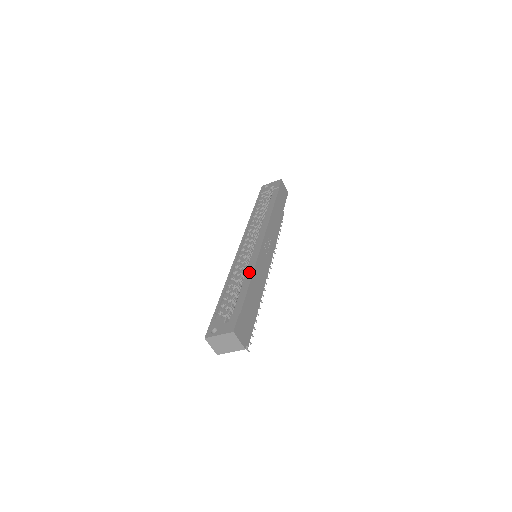
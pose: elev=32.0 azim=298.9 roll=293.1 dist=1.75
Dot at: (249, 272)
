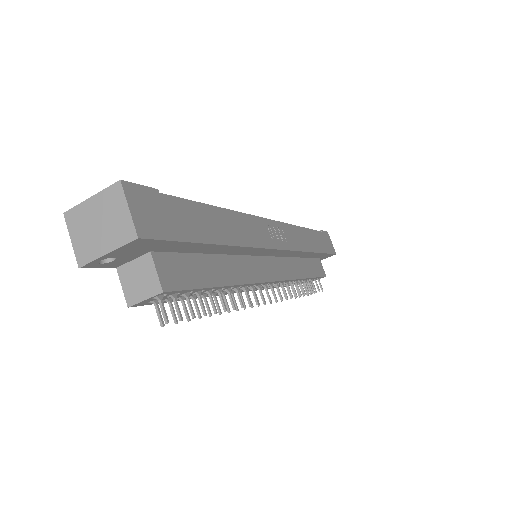
Dot at: occluded
